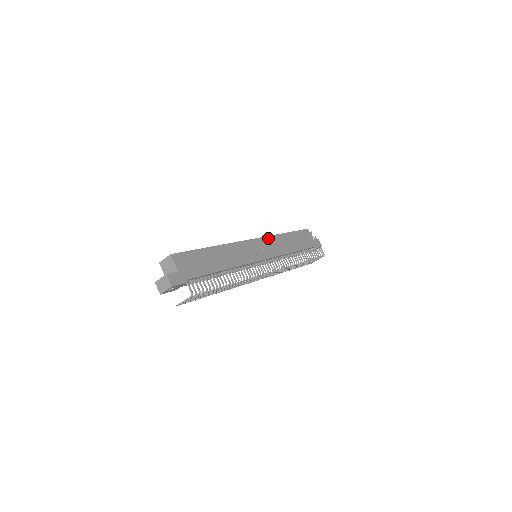
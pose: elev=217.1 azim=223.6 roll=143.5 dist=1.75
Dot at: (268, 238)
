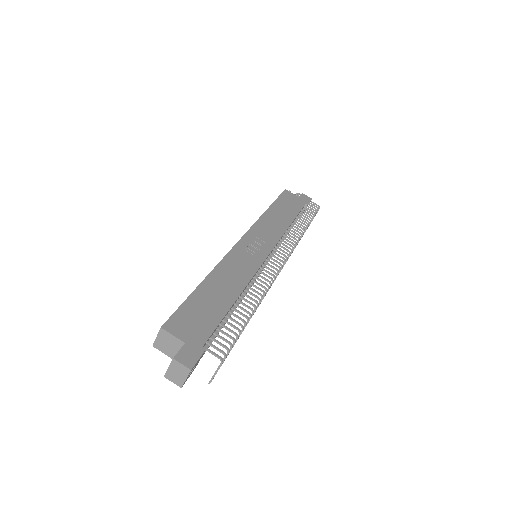
Dot at: (255, 227)
